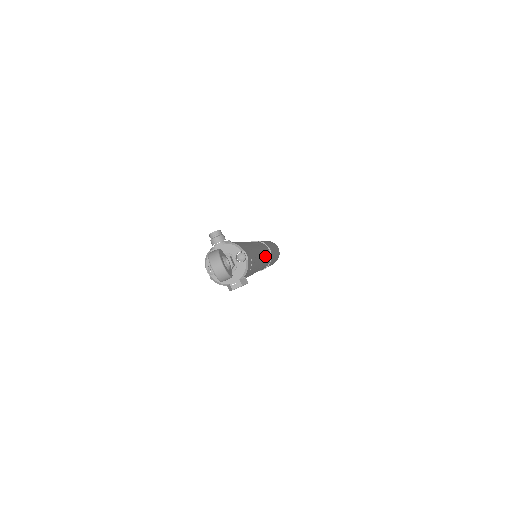
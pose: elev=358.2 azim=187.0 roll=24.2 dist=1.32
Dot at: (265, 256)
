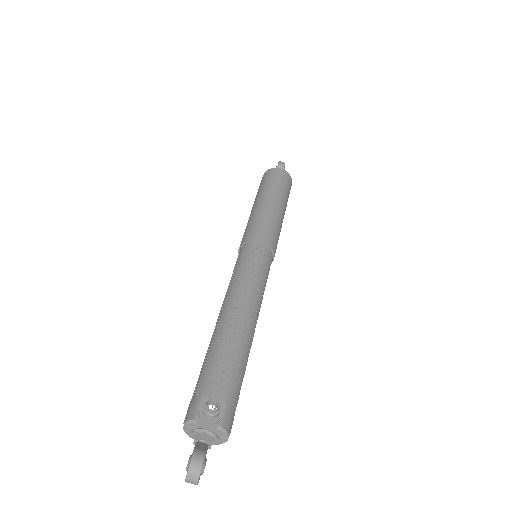
Dot at: occluded
